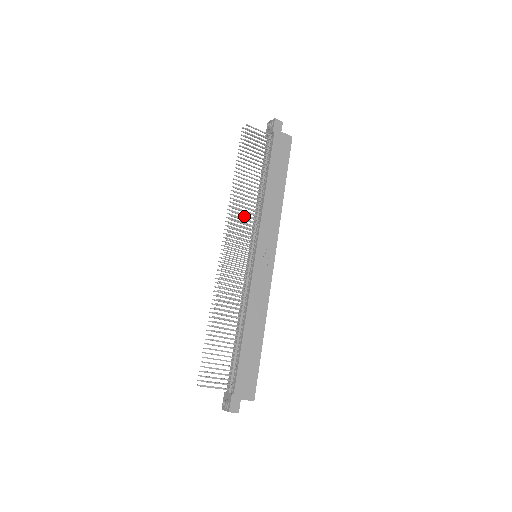
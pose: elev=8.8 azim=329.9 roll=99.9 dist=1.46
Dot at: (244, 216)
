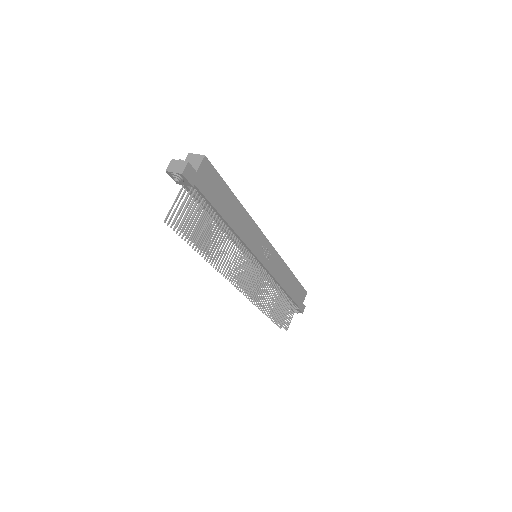
Dot at: (236, 262)
